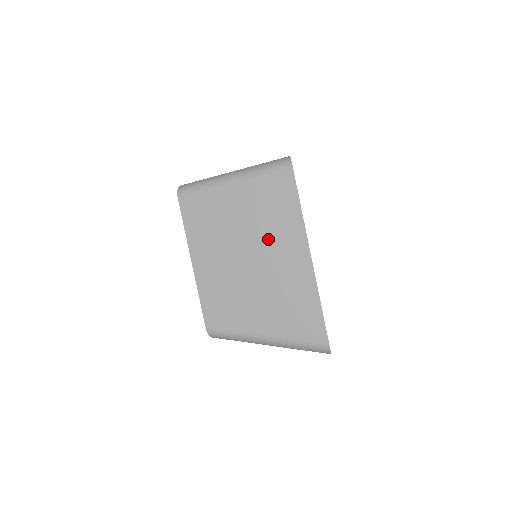
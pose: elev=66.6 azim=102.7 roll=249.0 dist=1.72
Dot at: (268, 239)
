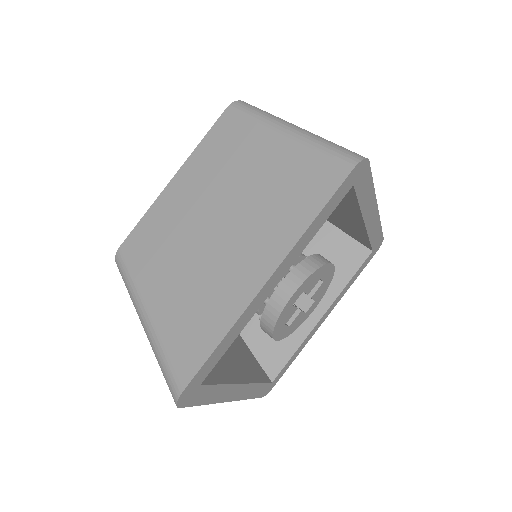
Dot at: (252, 219)
